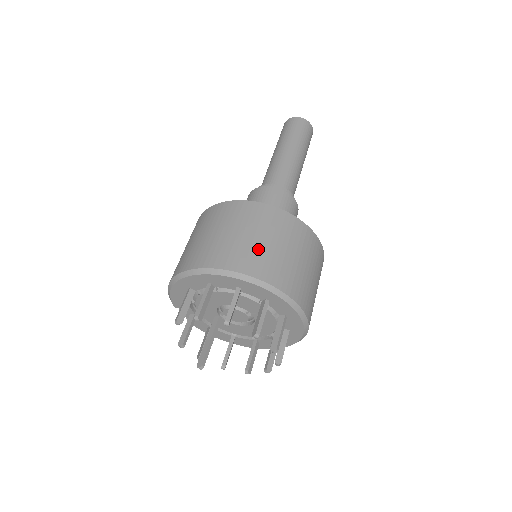
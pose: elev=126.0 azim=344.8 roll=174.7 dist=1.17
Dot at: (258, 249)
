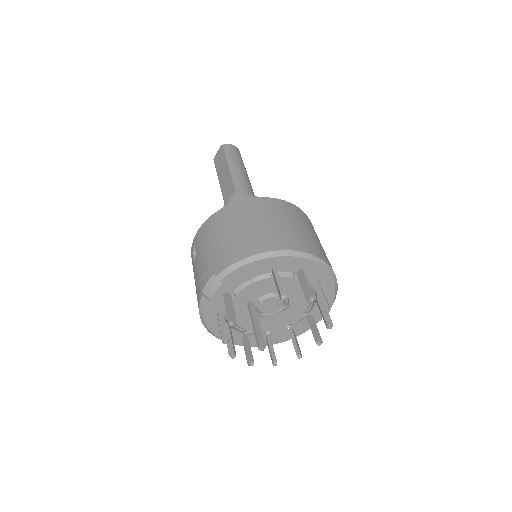
Dot at: occluded
